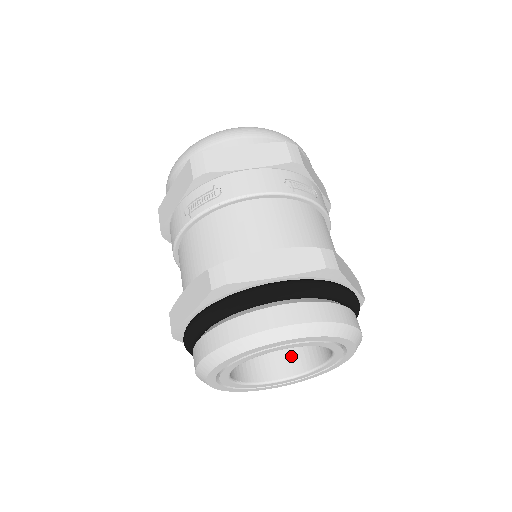
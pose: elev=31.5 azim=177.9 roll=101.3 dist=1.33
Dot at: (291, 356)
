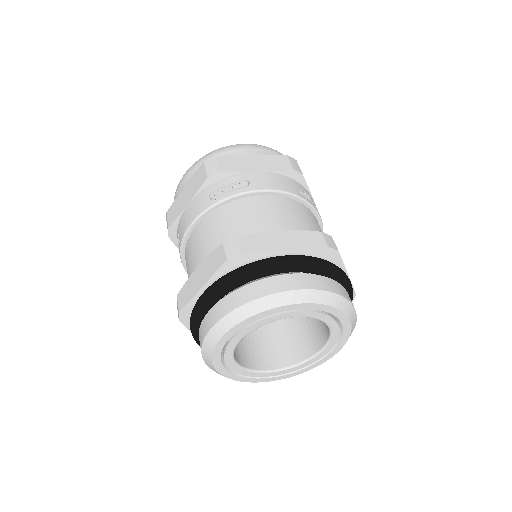
Dot at: (319, 326)
